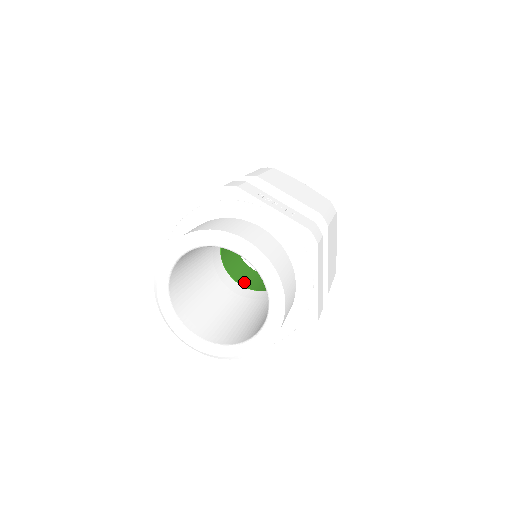
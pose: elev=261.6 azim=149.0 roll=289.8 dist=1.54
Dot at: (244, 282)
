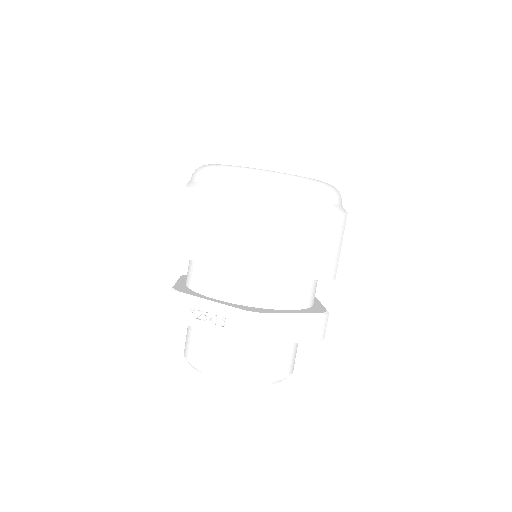
Dot at: occluded
